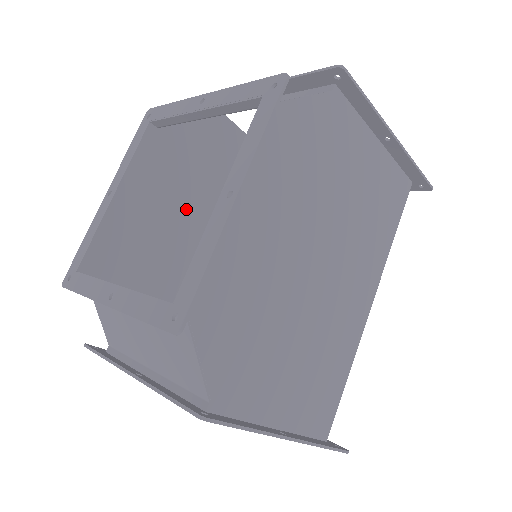
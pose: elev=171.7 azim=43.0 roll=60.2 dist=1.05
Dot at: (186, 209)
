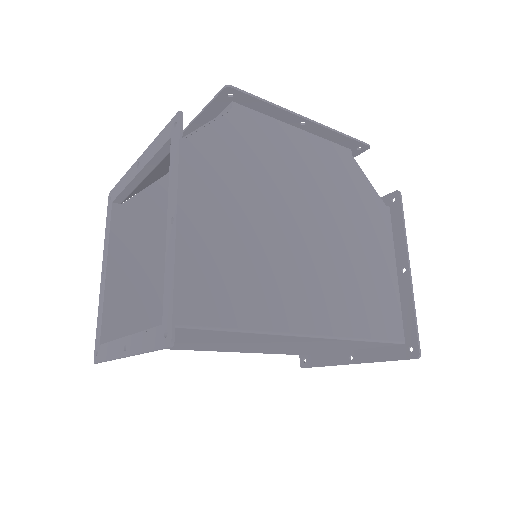
Dot at: occluded
